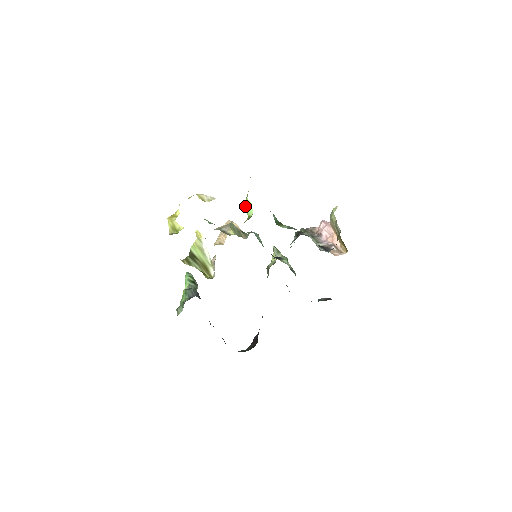
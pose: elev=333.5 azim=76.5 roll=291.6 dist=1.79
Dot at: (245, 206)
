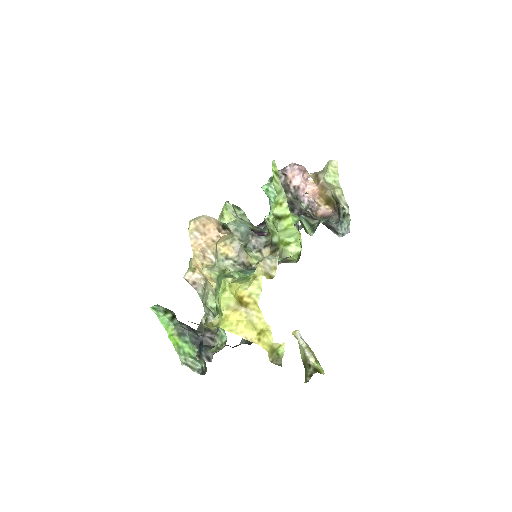
Dot at: (281, 231)
